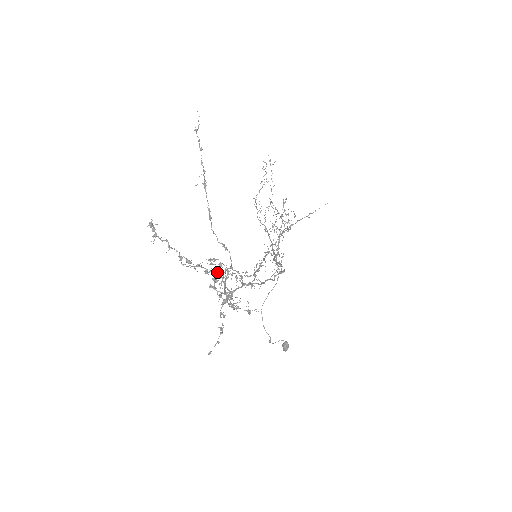
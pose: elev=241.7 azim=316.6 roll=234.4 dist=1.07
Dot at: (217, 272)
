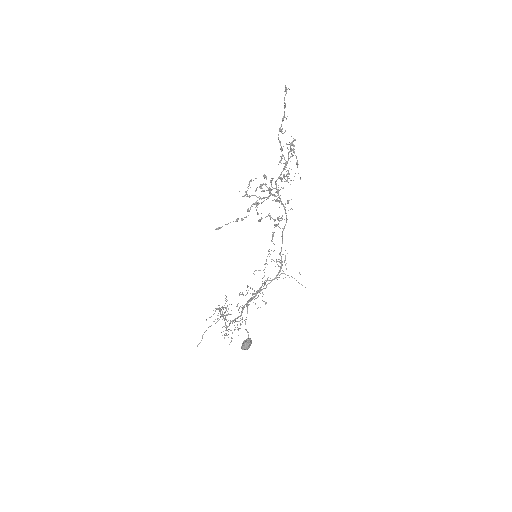
Dot at: (285, 160)
